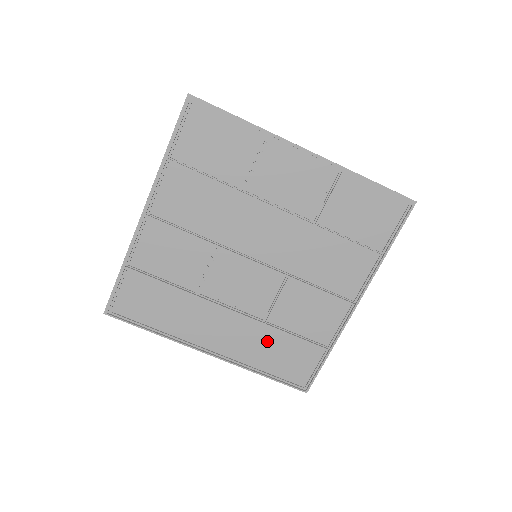
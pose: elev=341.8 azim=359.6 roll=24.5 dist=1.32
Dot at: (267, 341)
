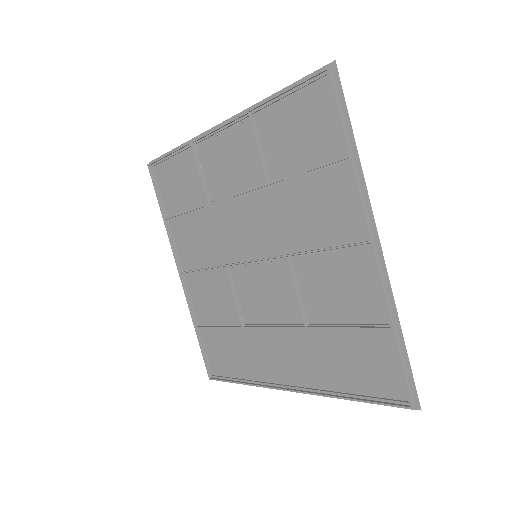
Dot at: (326, 349)
